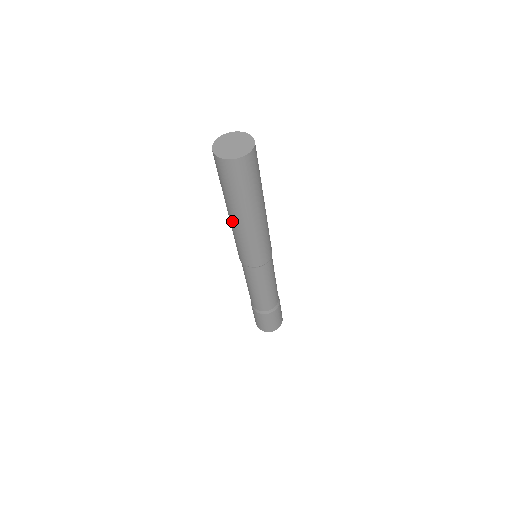
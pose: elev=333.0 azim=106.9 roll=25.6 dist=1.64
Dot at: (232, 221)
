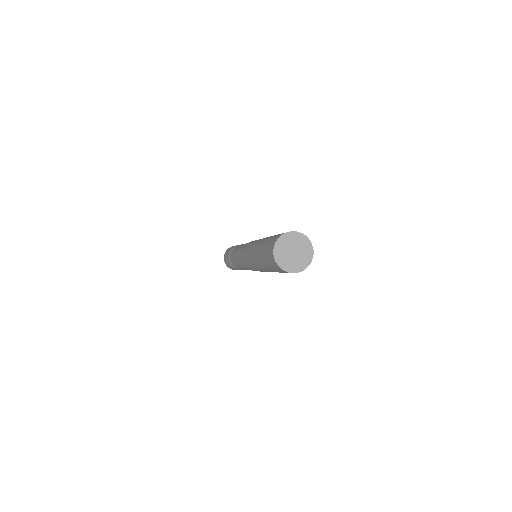
Dot at: occluded
